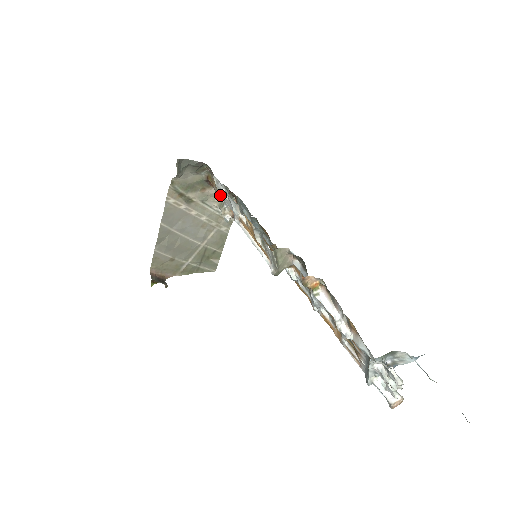
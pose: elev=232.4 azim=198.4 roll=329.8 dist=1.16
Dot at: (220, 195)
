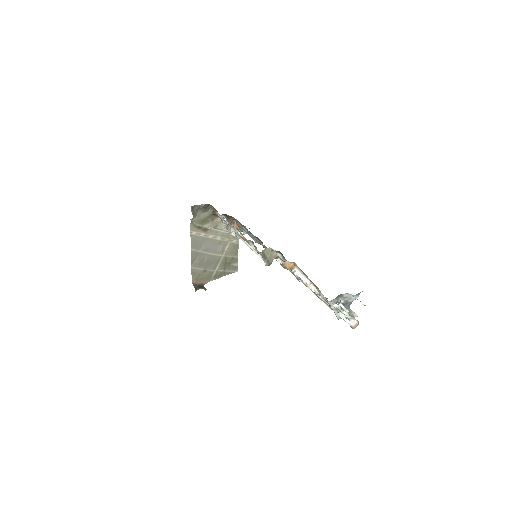
Dot at: (224, 222)
